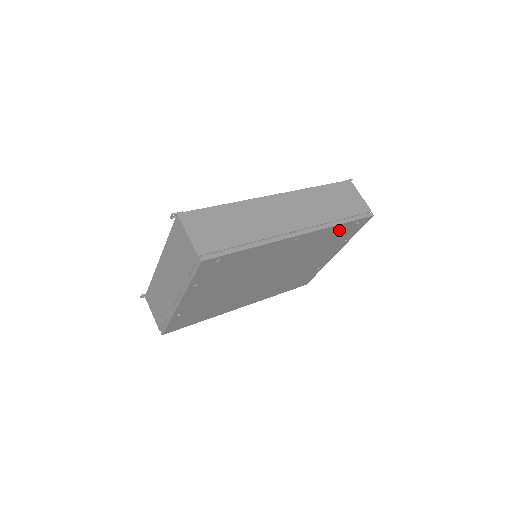
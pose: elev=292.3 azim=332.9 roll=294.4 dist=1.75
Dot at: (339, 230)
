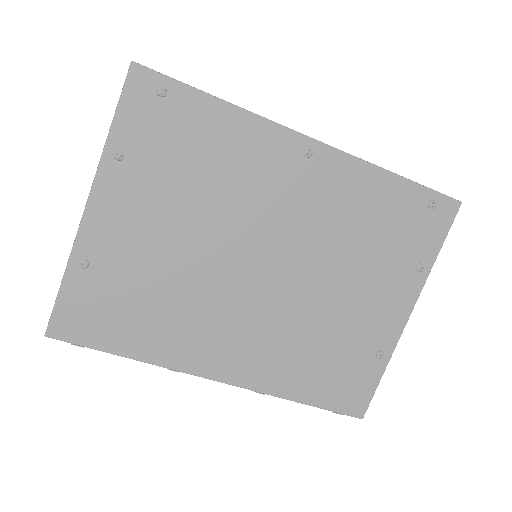
Dot at: (396, 200)
